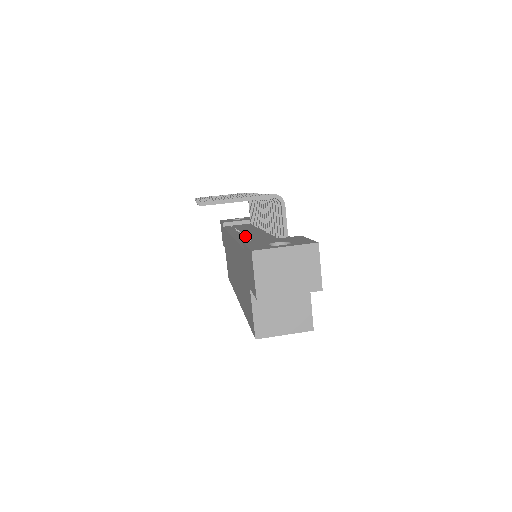
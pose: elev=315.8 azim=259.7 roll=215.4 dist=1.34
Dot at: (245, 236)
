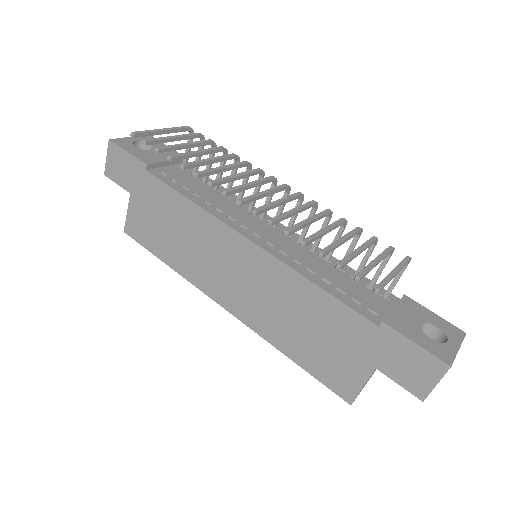
Dot at: (279, 250)
